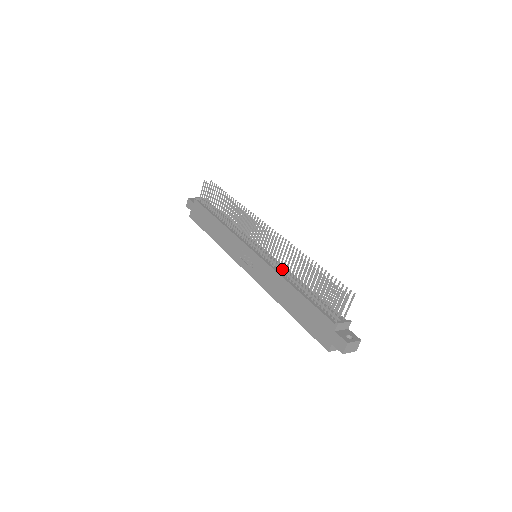
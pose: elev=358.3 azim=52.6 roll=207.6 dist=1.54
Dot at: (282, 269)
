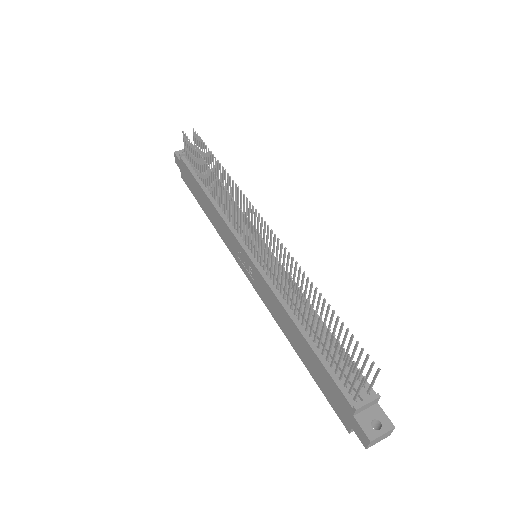
Dot at: (283, 294)
